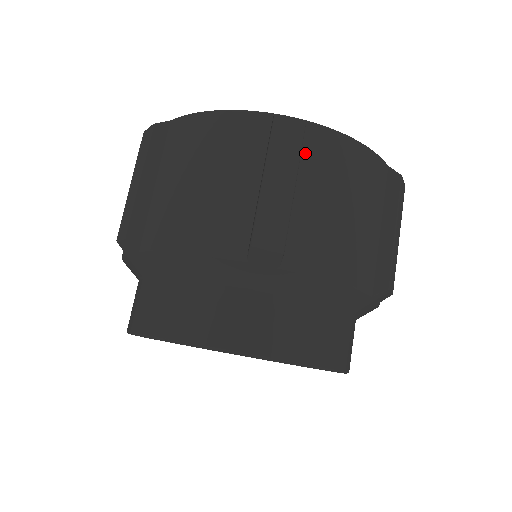
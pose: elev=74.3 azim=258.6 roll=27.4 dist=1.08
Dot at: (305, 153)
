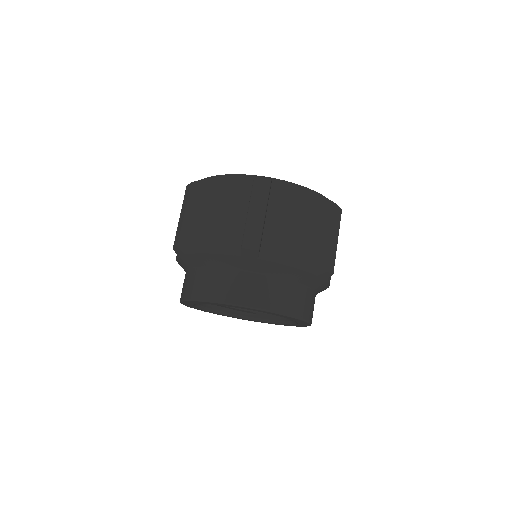
Dot at: (272, 196)
